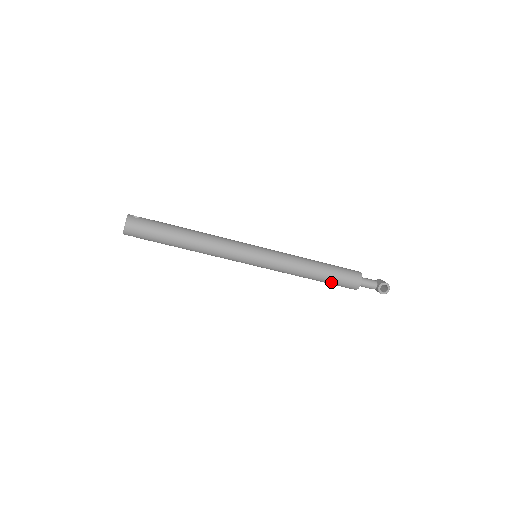
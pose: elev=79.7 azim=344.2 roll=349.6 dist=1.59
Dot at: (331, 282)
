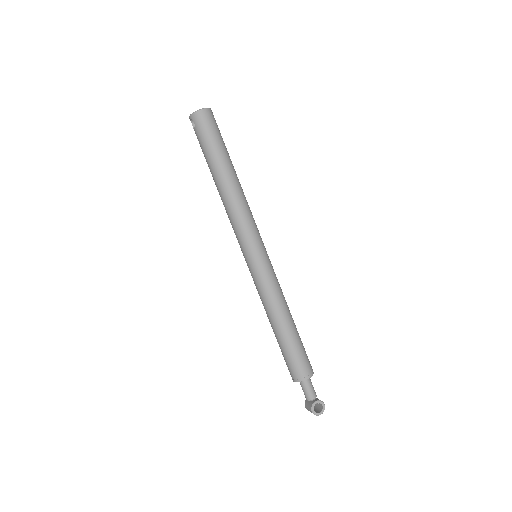
Dot at: (287, 348)
